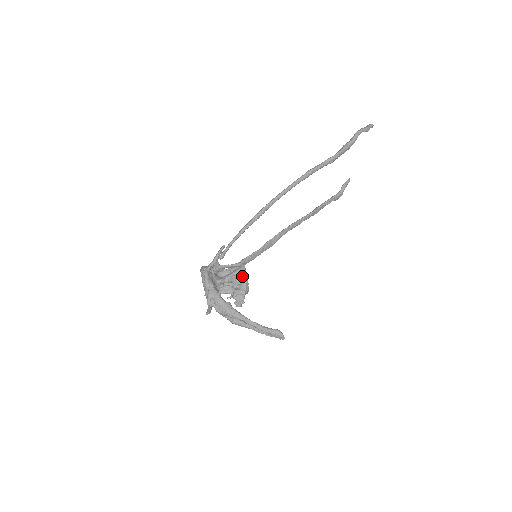
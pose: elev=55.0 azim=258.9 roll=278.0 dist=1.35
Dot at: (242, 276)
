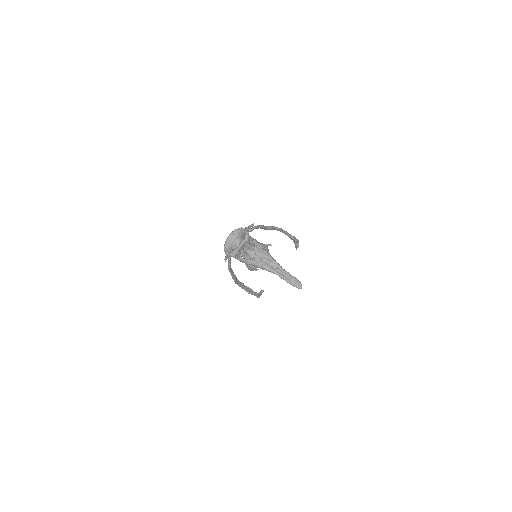
Dot at: (265, 246)
